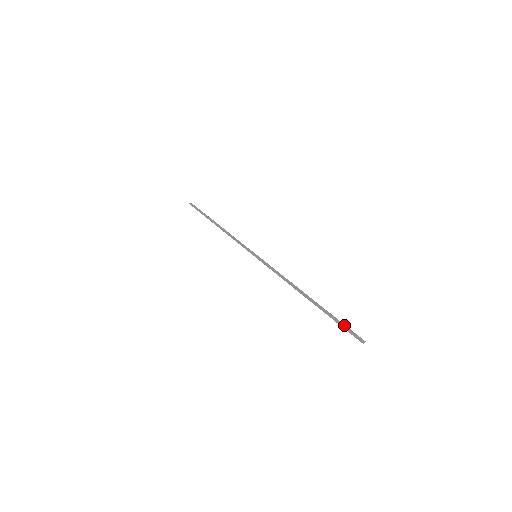
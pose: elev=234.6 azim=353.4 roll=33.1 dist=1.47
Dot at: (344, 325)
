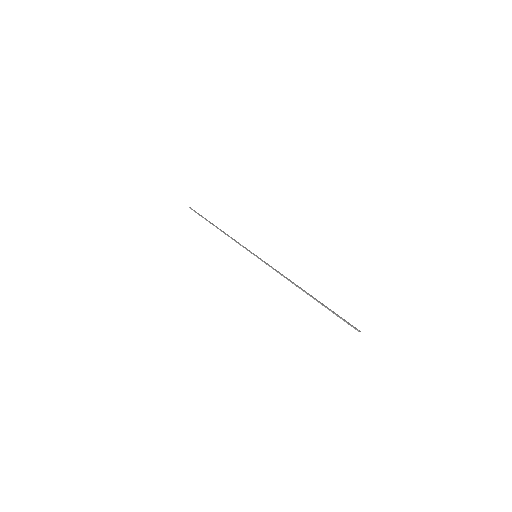
Dot at: (341, 317)
